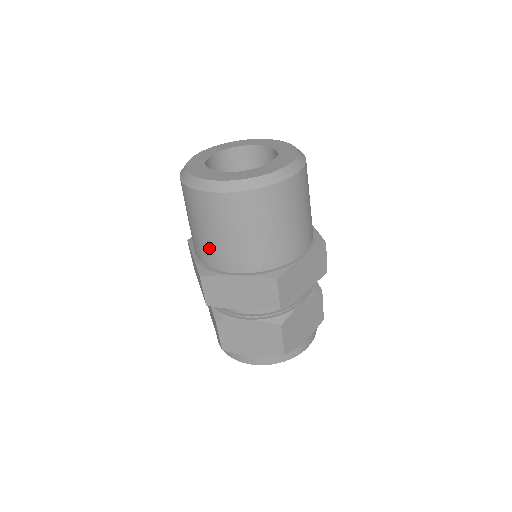
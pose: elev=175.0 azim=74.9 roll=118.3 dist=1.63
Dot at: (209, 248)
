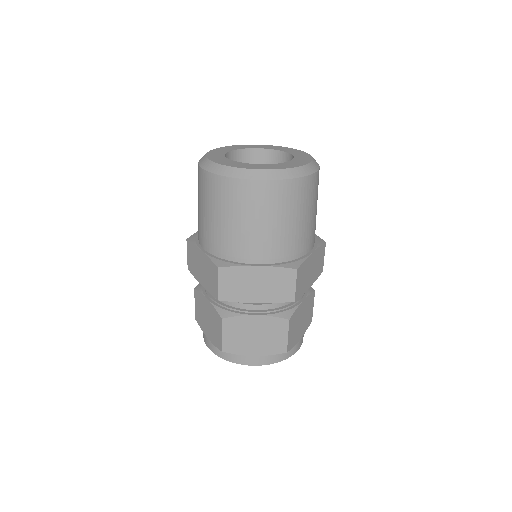
Dot at: (230, 238)
